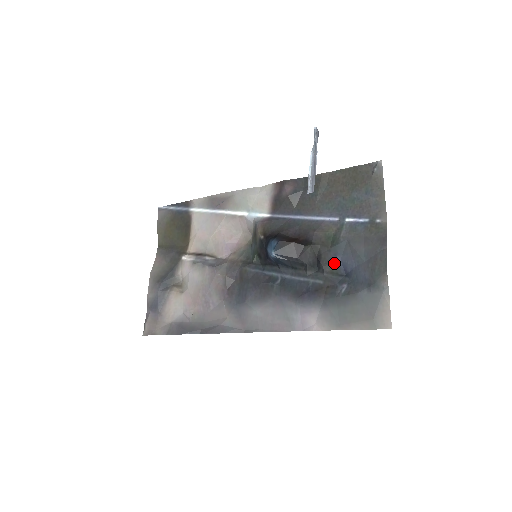
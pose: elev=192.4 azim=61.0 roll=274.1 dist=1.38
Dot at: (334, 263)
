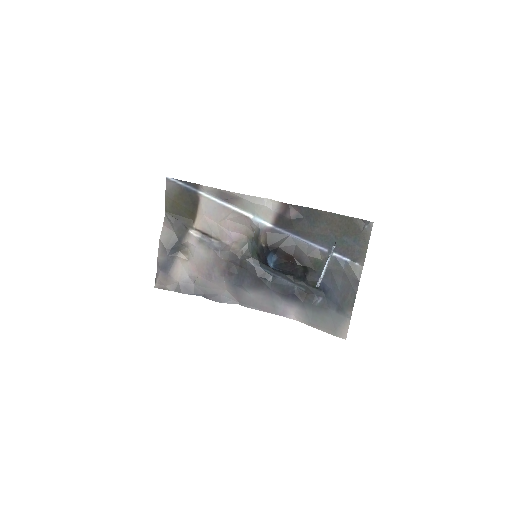
Dot at: (317, 281)
